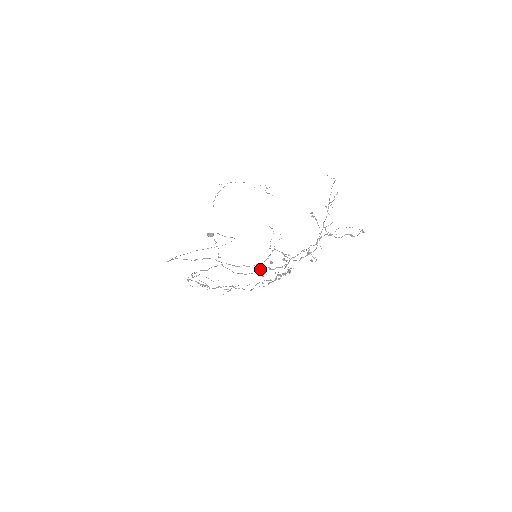
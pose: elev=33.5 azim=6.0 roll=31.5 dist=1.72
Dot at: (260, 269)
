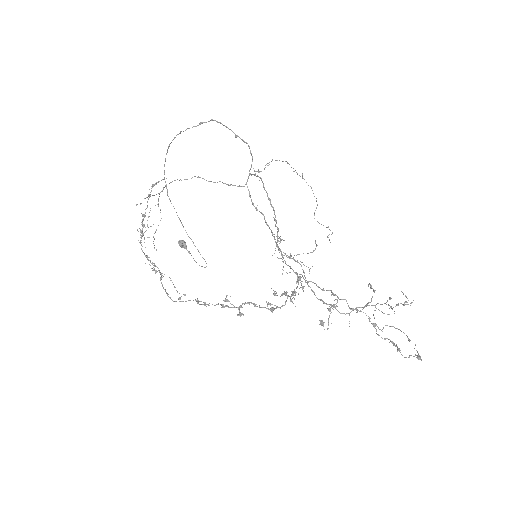
Dot at: (280, 236)
